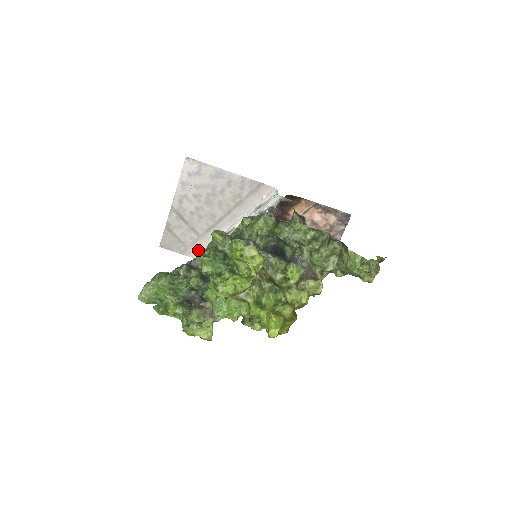
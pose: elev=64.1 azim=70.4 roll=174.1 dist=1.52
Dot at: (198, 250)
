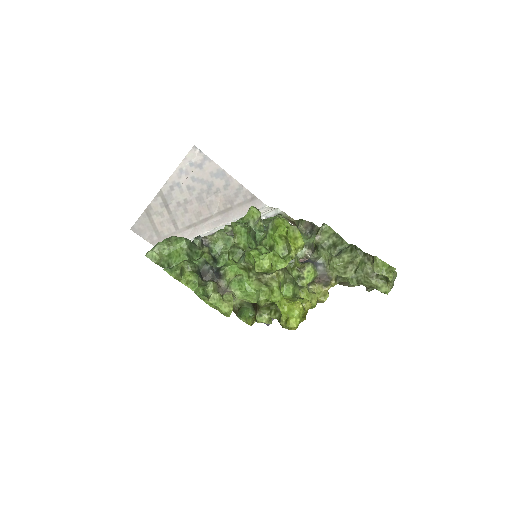
Dot at: occluded
